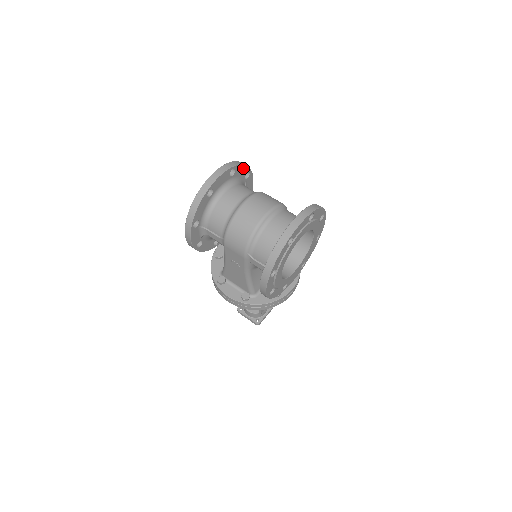
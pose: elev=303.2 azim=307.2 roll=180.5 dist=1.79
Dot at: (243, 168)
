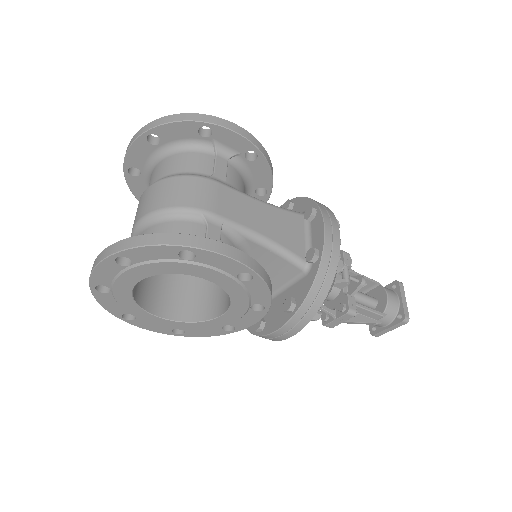
Dot at: (177, 126)
